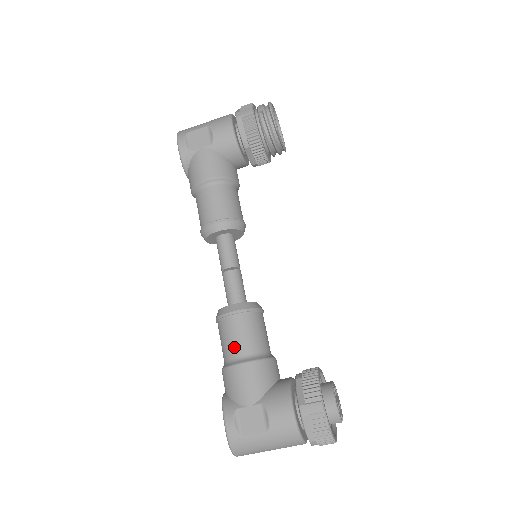
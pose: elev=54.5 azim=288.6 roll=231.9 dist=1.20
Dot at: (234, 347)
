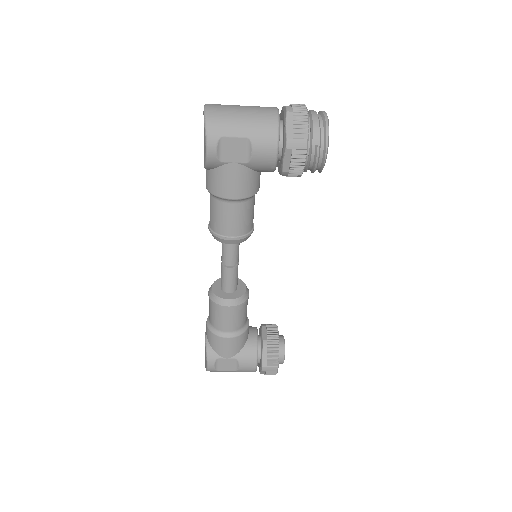
Dot at: (224, 326)
